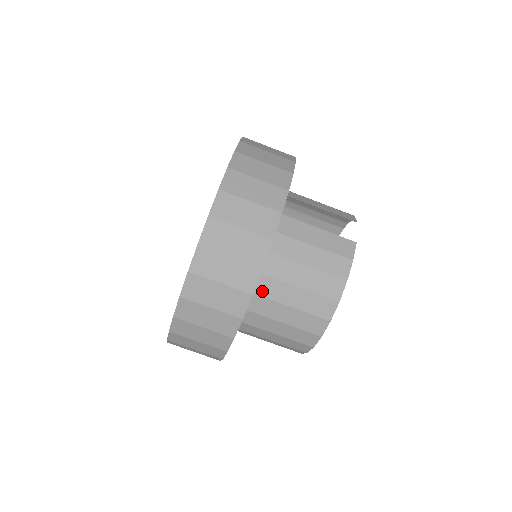
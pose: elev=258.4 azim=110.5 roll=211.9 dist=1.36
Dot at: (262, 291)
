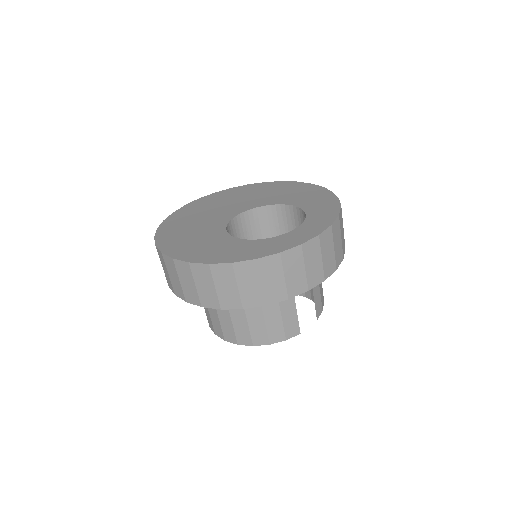
Dot at: occluded
